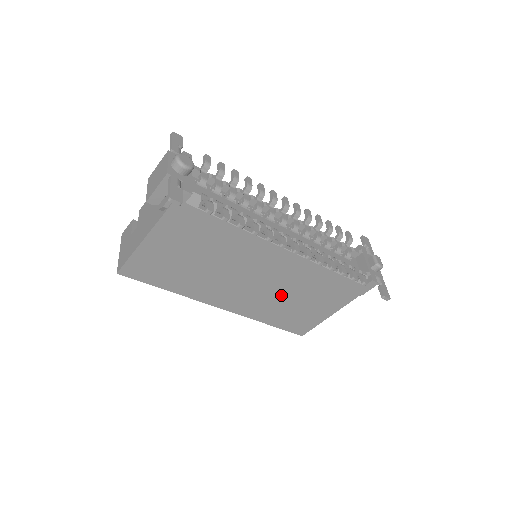
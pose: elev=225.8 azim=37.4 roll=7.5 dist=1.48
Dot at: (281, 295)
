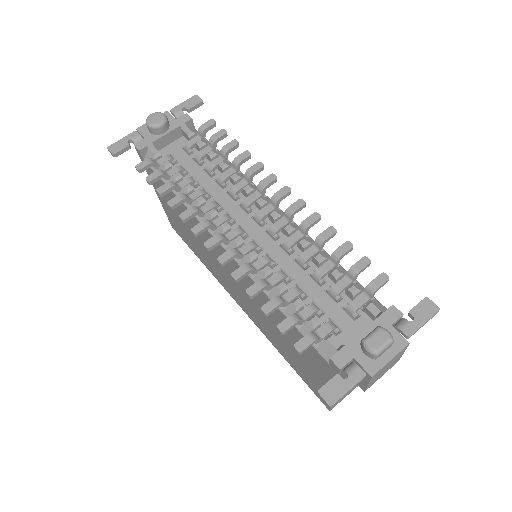
Dot at: (265, 318)
